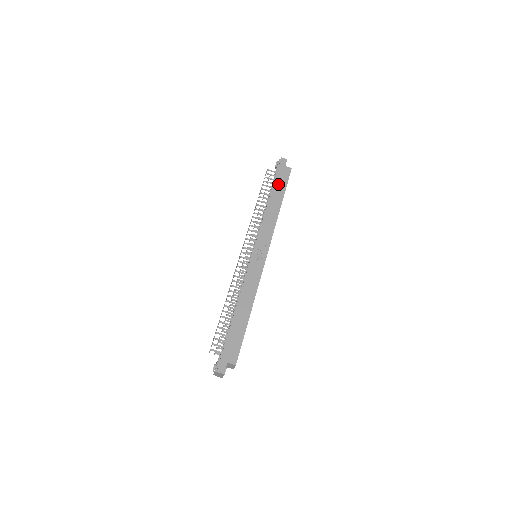
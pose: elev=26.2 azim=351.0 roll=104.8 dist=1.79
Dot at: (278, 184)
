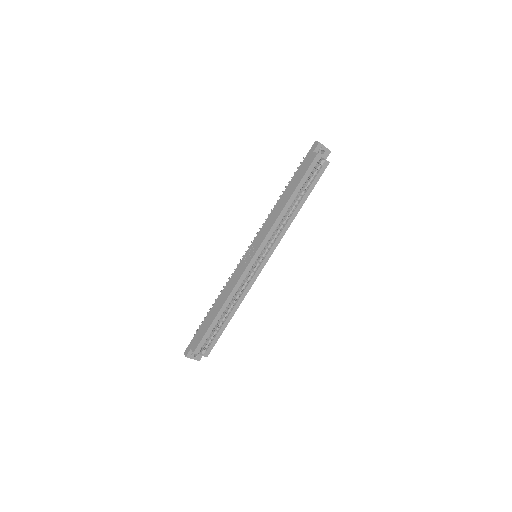
Dot at: (297, 175)
